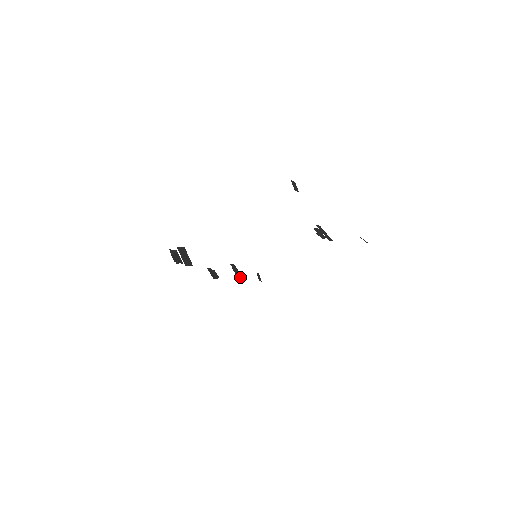
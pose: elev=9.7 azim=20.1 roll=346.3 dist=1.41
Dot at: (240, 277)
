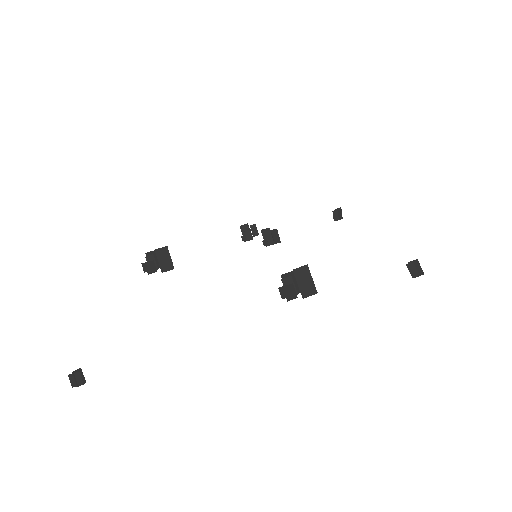
Dot at: occluded
